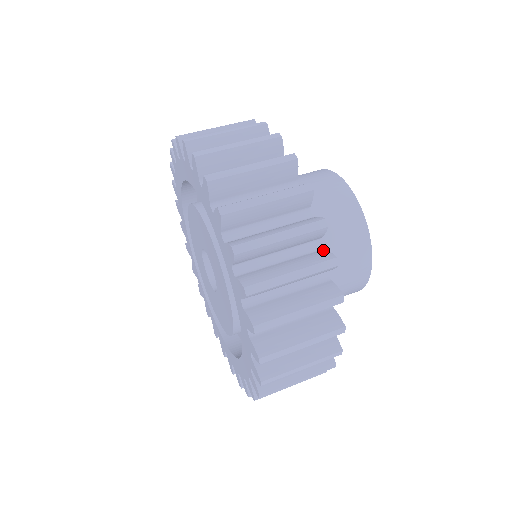
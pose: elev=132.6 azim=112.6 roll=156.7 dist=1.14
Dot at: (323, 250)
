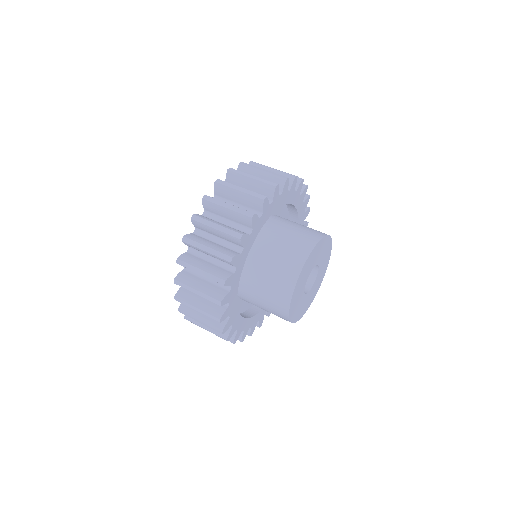
Dot at: (247, 233)
